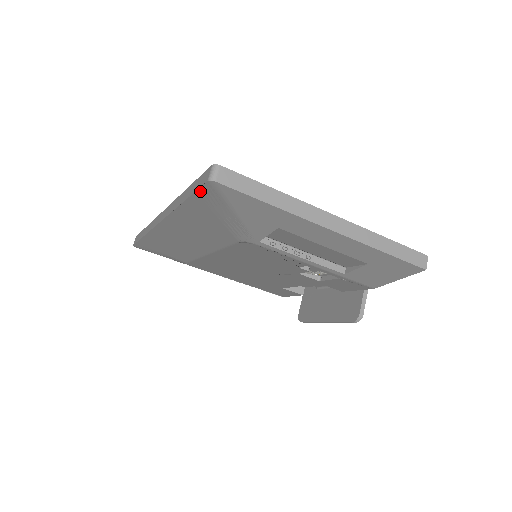
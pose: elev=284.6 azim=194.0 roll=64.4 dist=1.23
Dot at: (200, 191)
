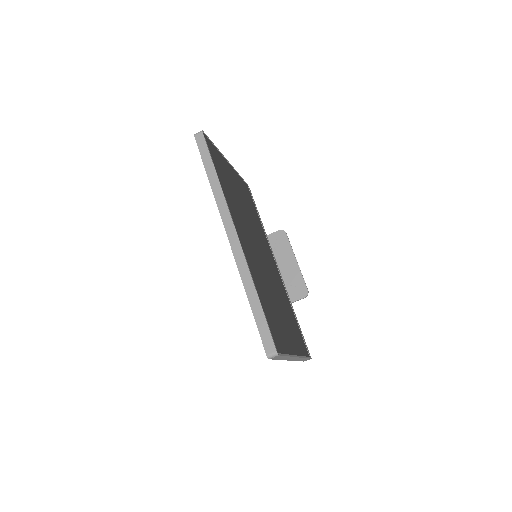
Dot at: (260, 336)
